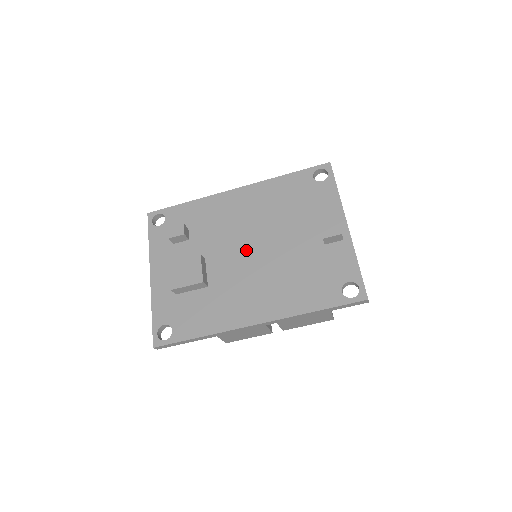
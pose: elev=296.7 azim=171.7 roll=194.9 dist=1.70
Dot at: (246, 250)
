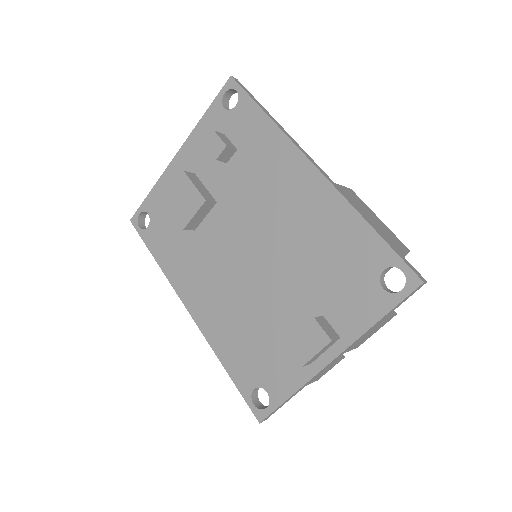
Dot at: (246, 245)
